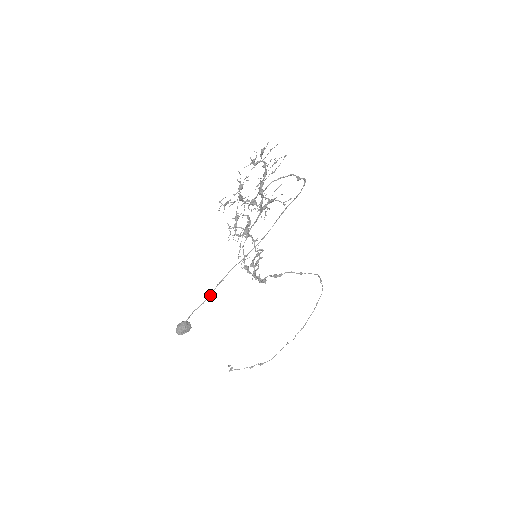
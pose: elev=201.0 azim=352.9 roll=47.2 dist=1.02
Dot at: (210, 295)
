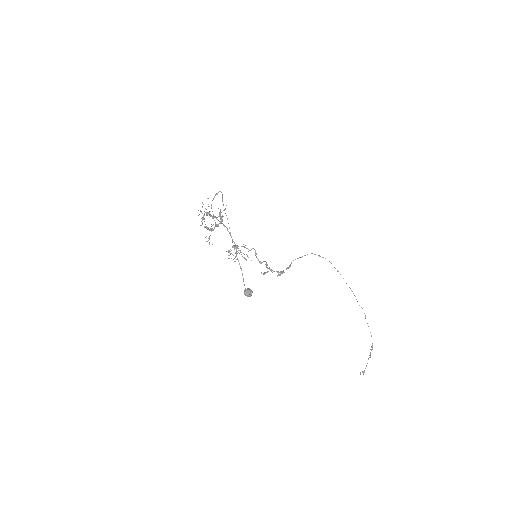
Dot at: (240, 266)
